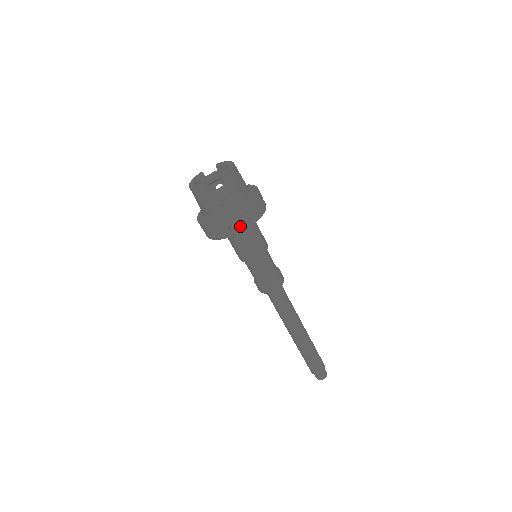
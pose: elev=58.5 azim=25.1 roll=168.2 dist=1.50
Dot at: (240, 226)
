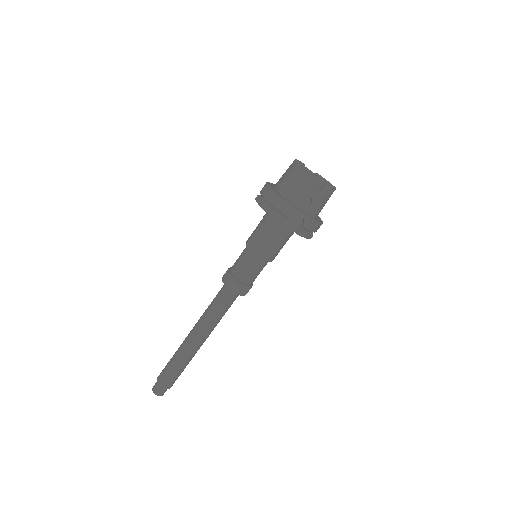
Dot at: (294, 226)
